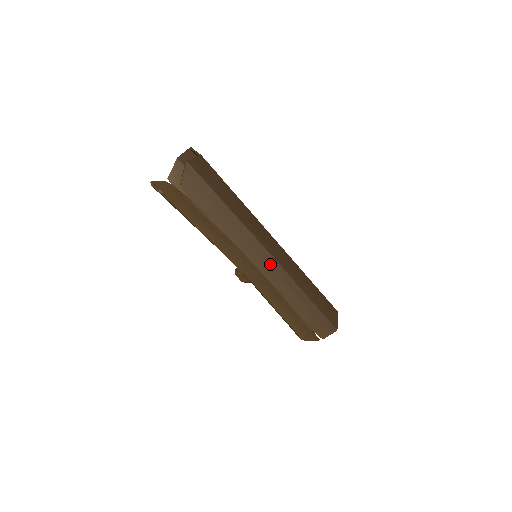
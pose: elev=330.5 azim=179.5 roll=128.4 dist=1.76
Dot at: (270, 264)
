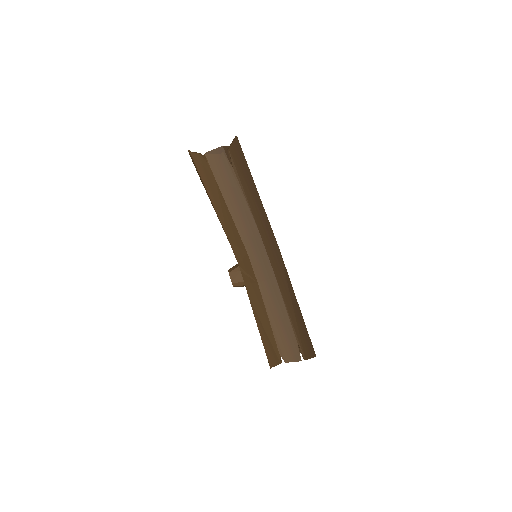
Dot at: (277, 256)
